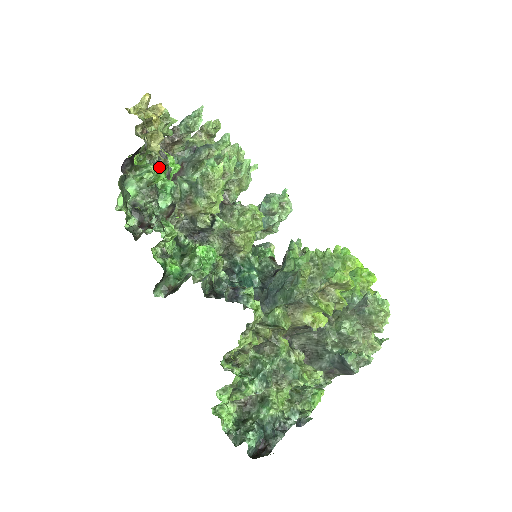
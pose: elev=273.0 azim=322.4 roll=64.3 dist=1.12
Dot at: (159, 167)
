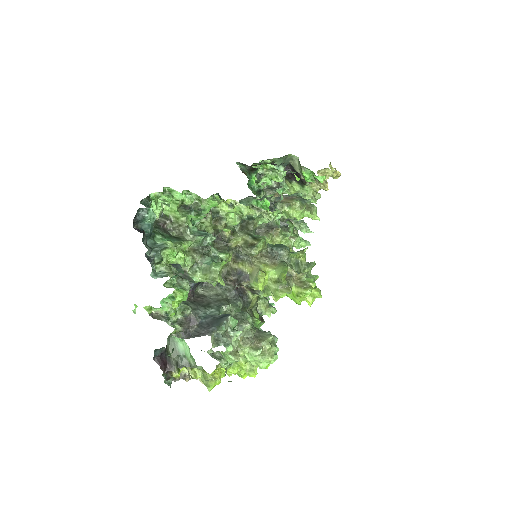
Dot at: occluded
